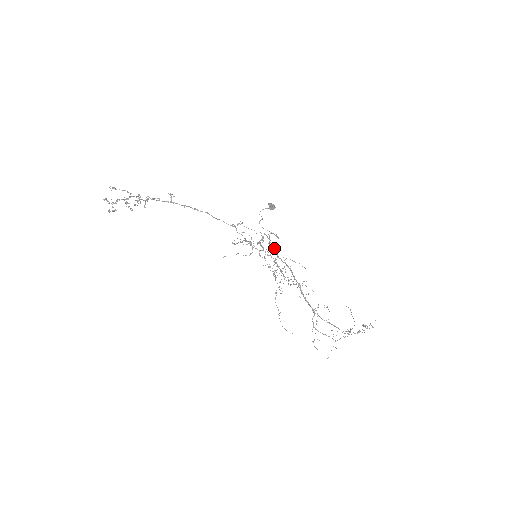
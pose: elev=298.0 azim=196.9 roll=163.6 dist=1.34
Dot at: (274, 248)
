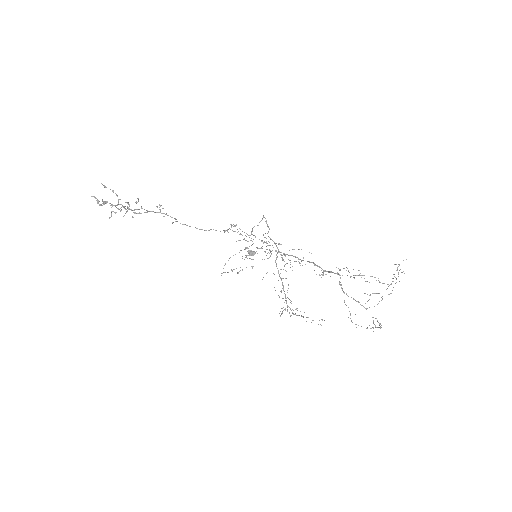
Dot at: occluded
